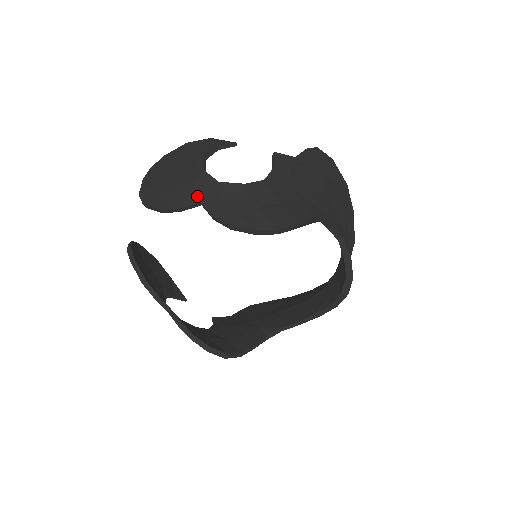
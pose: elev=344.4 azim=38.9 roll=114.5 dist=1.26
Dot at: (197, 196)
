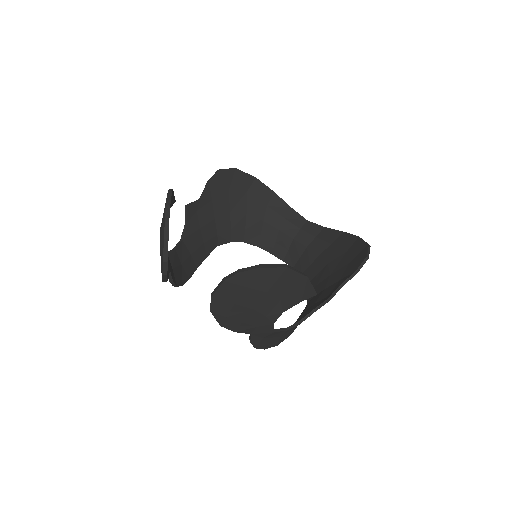
Dot at: (253, 332)
